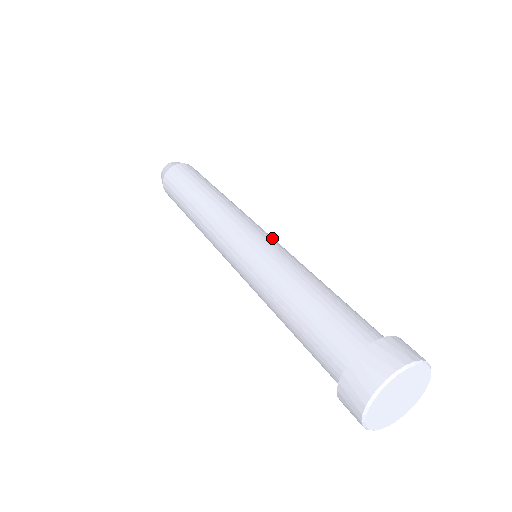
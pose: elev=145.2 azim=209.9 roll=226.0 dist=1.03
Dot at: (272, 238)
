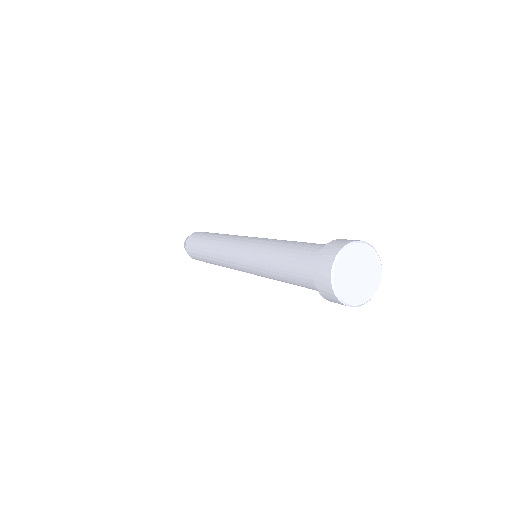
Dot at: (254, 238)
